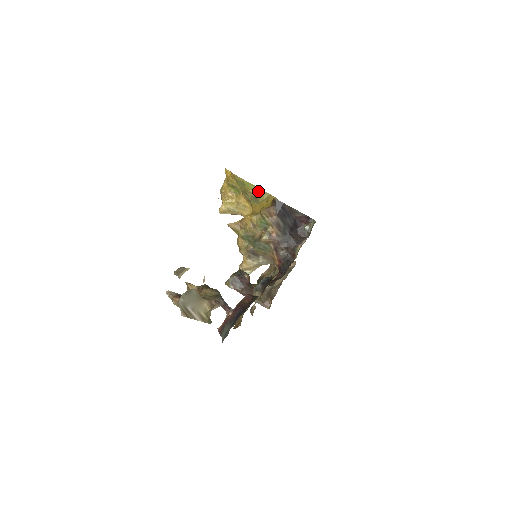
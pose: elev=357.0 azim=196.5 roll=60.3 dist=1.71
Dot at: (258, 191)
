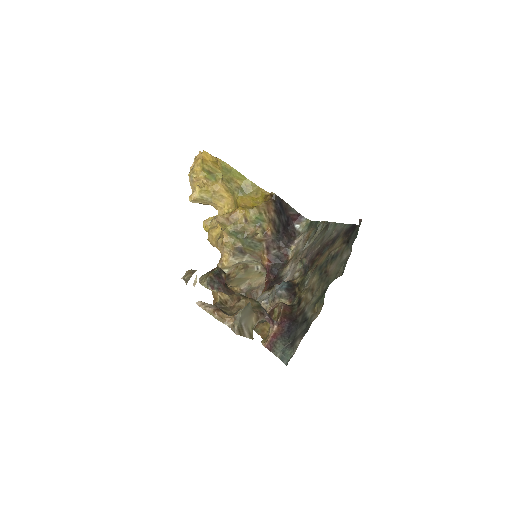
Dot at: (246, 182)
